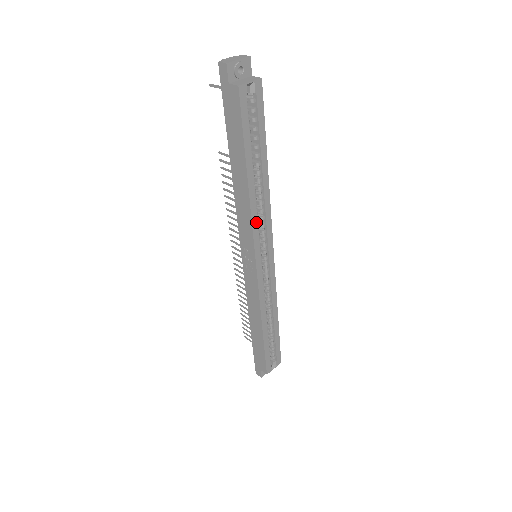
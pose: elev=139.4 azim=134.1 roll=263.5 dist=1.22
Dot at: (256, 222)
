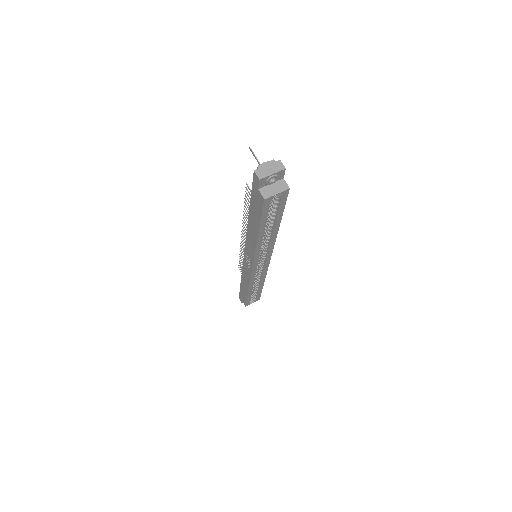
Dot at: (259, 253)
